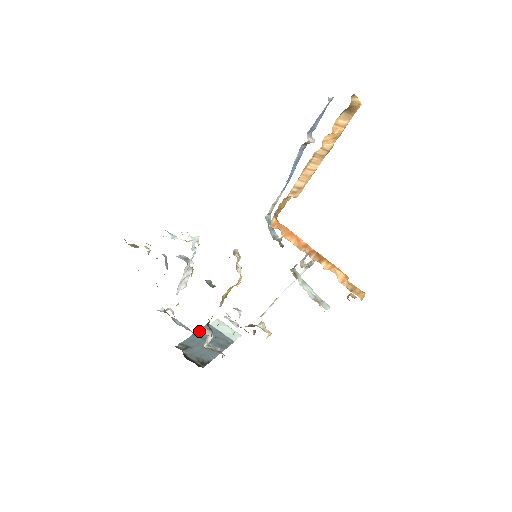
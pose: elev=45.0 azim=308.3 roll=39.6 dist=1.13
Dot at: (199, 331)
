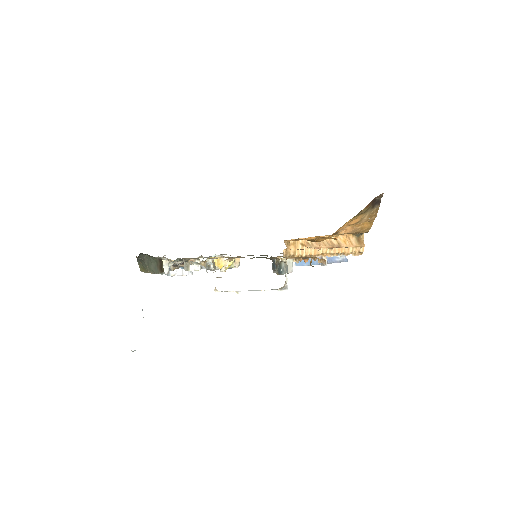
Dot at: occluded
